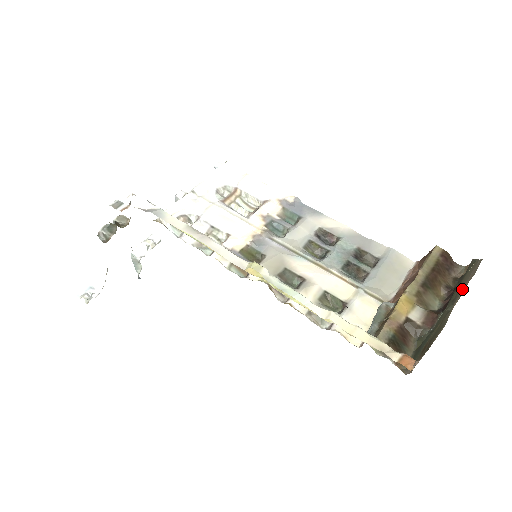
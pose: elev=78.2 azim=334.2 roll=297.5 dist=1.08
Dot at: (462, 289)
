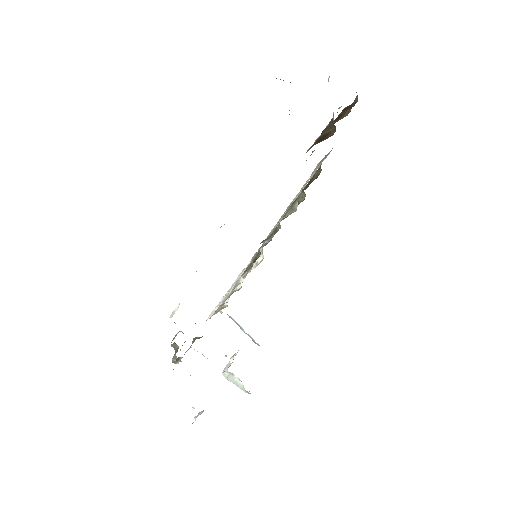
Dot at: occluded
